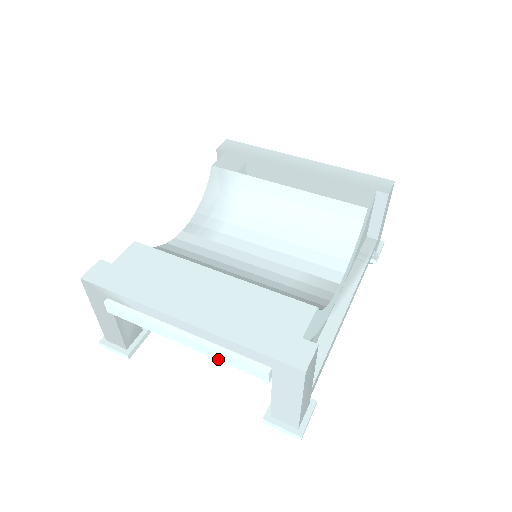
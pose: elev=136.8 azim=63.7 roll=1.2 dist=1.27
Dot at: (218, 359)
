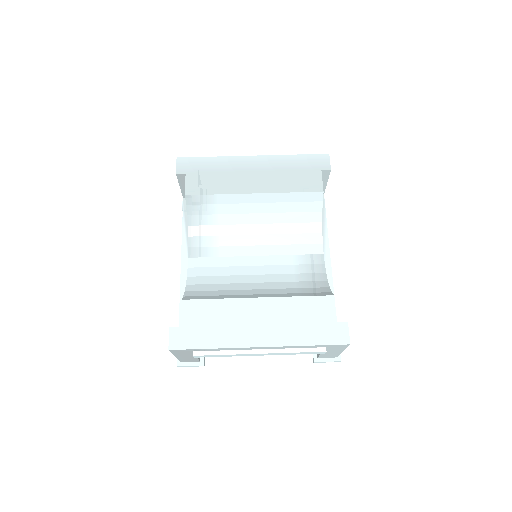
Dot at: (288, 354)
